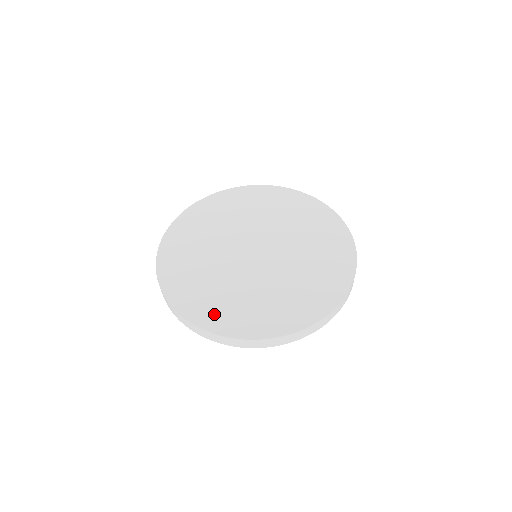
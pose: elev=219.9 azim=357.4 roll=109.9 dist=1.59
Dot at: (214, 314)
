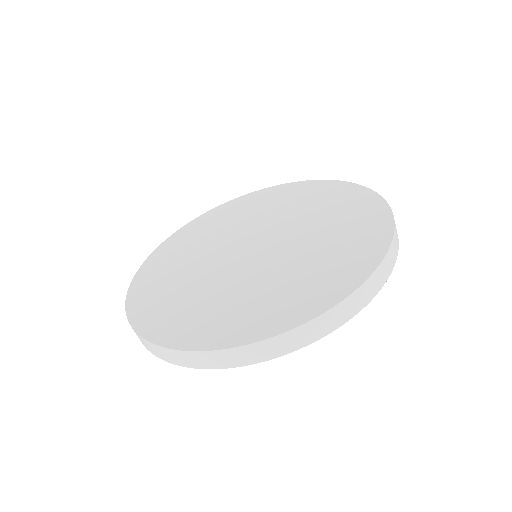
Dot at: (301, 302)
